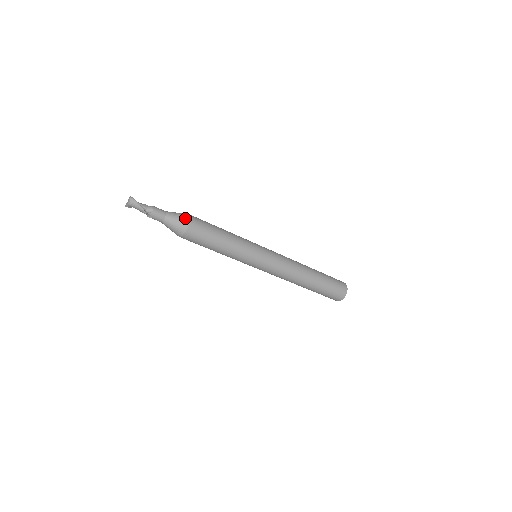
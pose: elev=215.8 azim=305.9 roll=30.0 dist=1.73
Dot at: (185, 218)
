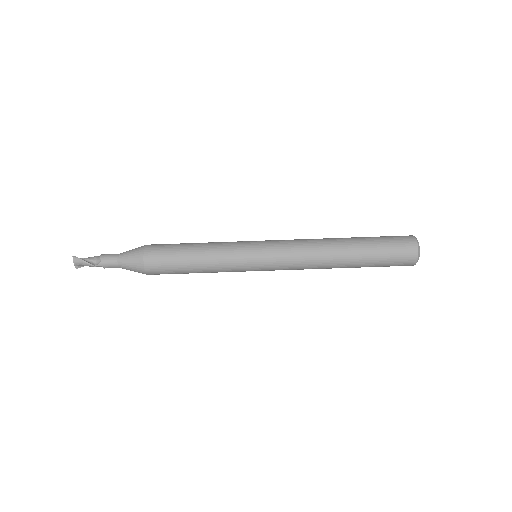
Dot at: (138, 252)
